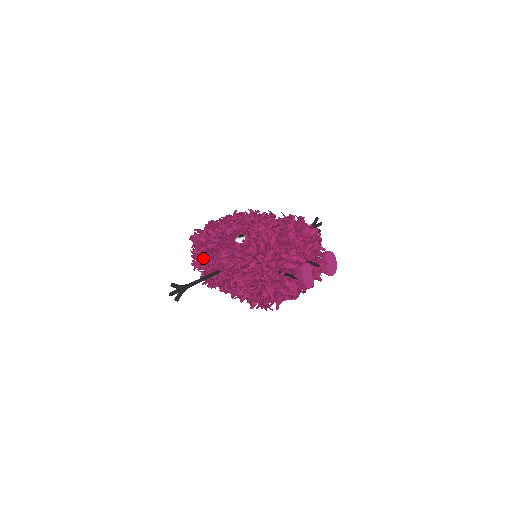
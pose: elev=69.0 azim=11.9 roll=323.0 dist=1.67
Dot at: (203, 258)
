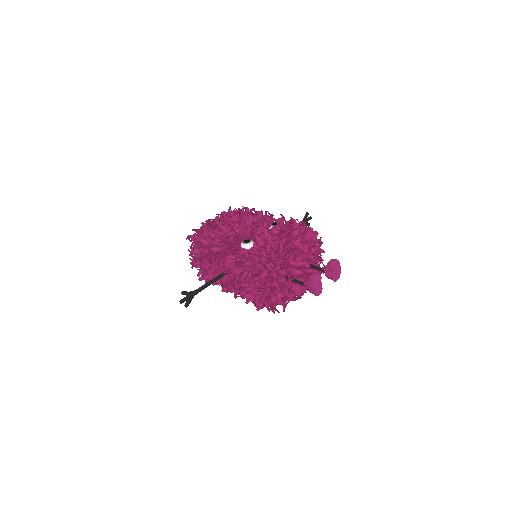
Dot at: (204, 259)
